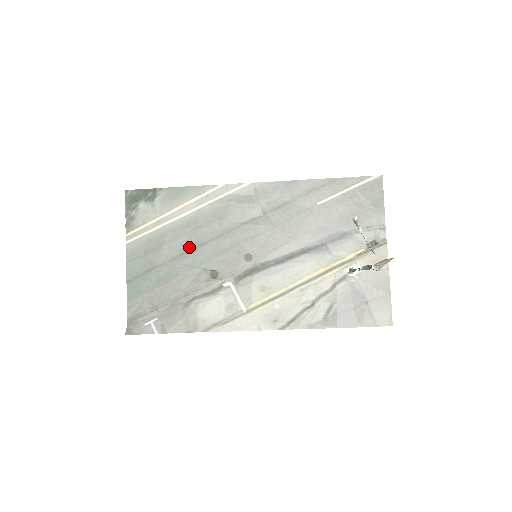
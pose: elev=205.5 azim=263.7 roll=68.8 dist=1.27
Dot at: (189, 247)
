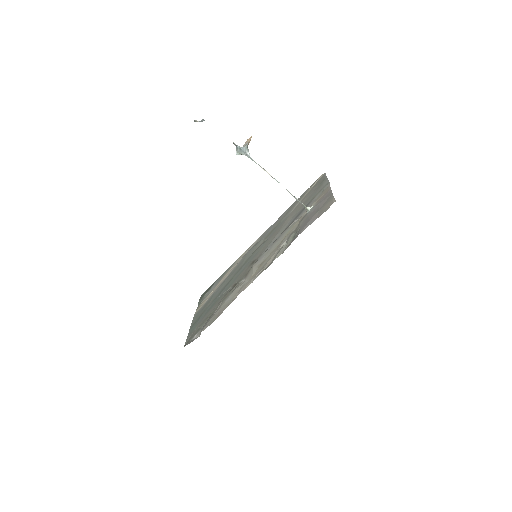
Dot at: (224, 287)
